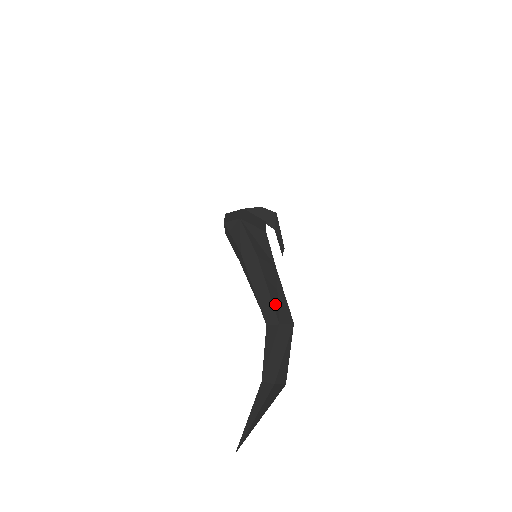
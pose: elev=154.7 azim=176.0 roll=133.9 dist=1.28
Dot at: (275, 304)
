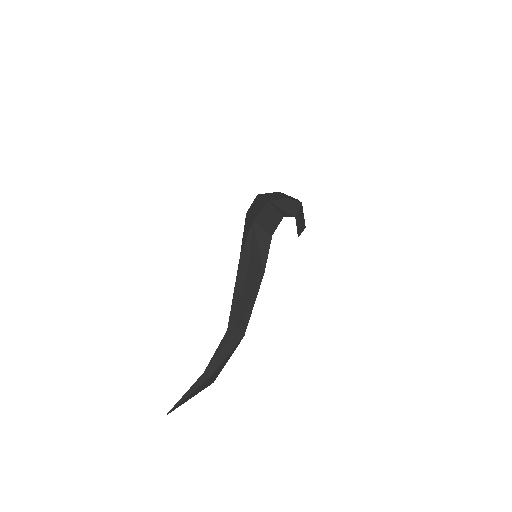
Dot at: (241, 314)
